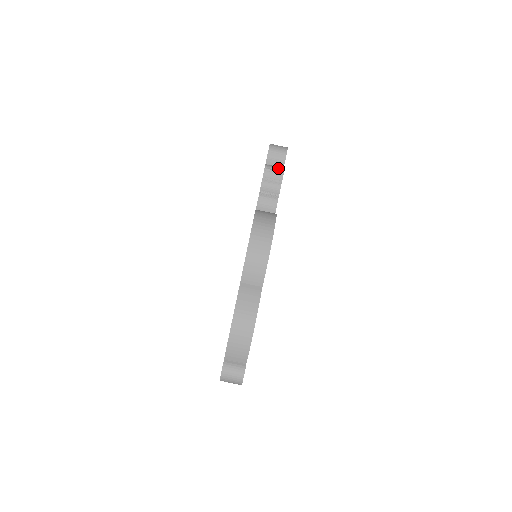
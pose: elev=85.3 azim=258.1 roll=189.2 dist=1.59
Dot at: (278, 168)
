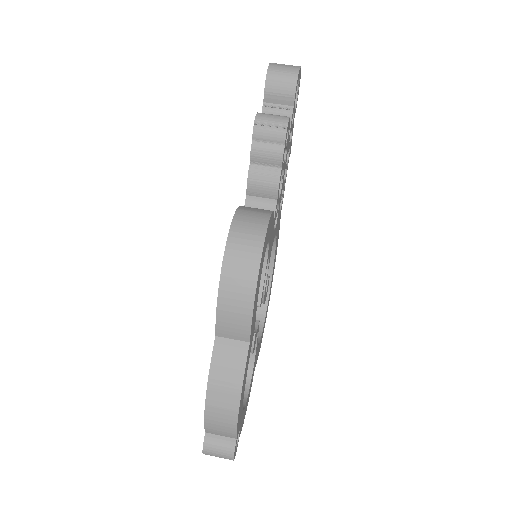
Dot at: (277, 120)
